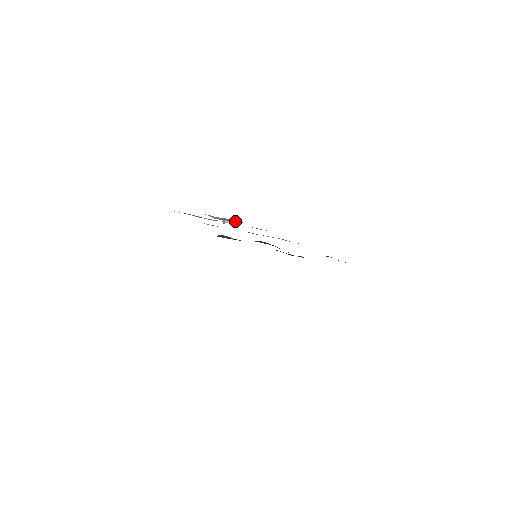
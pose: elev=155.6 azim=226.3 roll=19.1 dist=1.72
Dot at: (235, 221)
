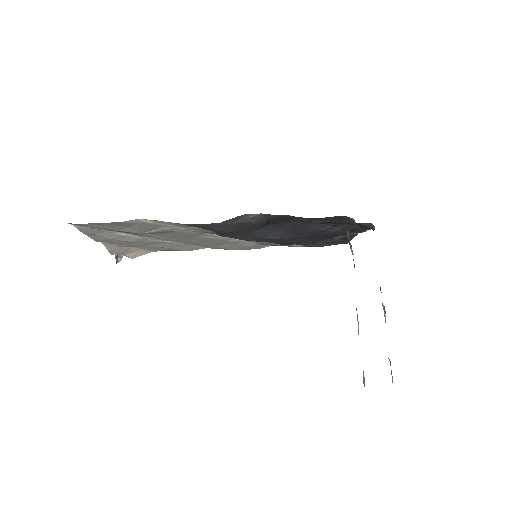
Dot at: (140, 251)
